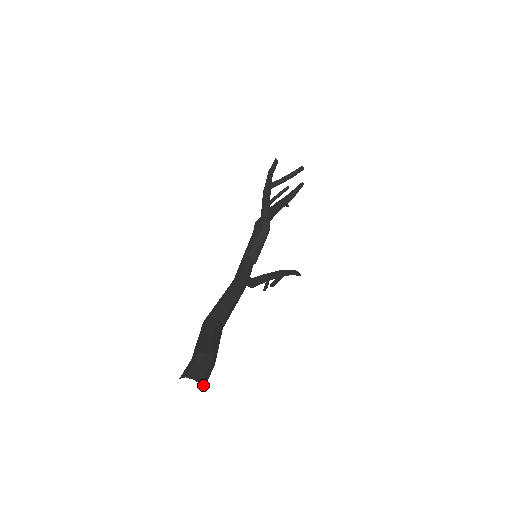
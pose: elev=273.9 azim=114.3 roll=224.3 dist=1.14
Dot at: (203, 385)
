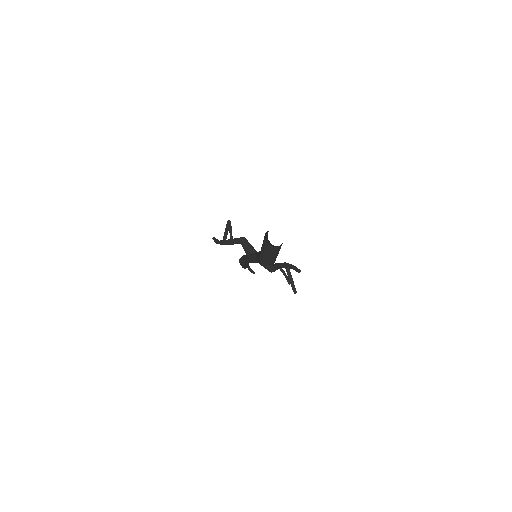
Dot at: occluded
